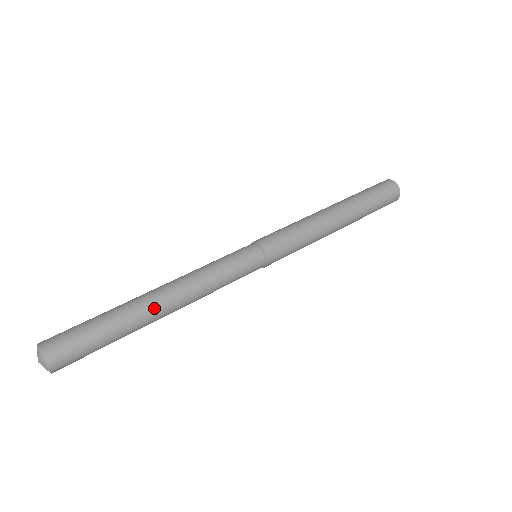
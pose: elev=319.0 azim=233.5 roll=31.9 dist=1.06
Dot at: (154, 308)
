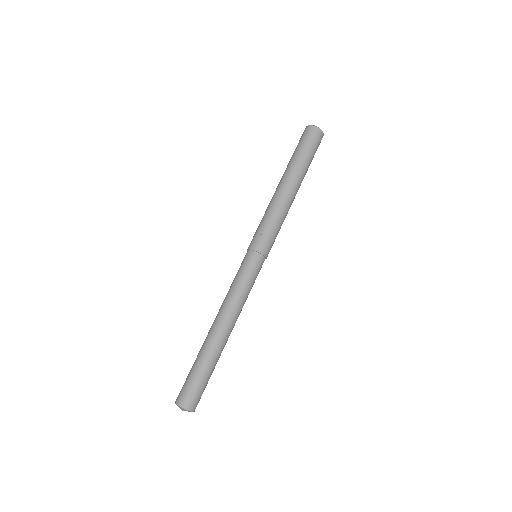
Dot at: occluded
